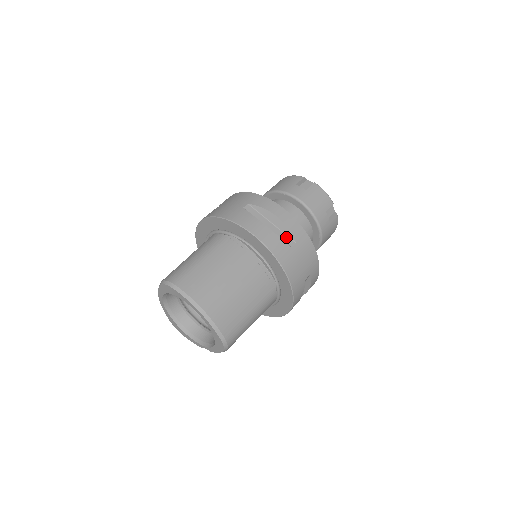
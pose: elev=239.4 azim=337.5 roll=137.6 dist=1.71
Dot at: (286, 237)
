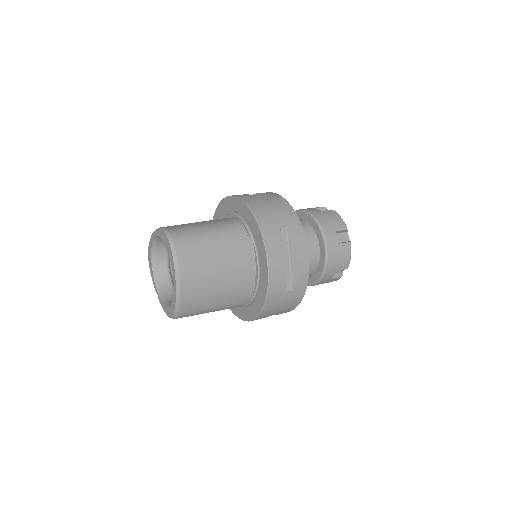
Dot at: (289, 279)
